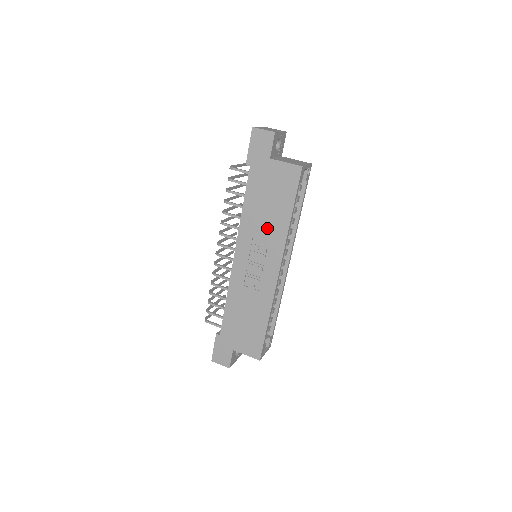
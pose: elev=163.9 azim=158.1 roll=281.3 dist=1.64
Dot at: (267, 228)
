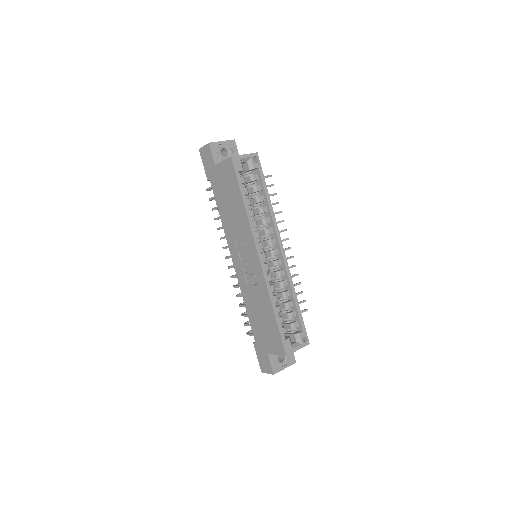
Dot at: (237, 224)
